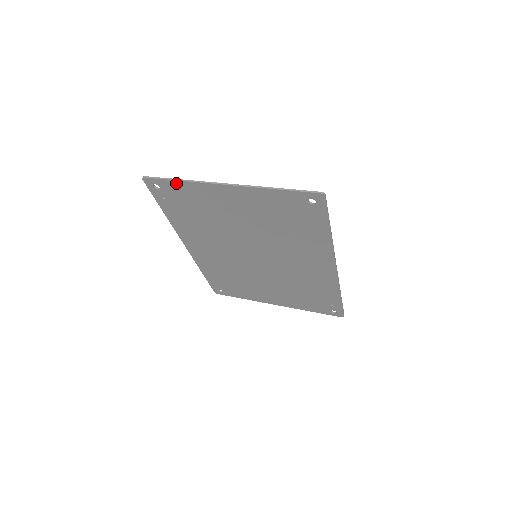
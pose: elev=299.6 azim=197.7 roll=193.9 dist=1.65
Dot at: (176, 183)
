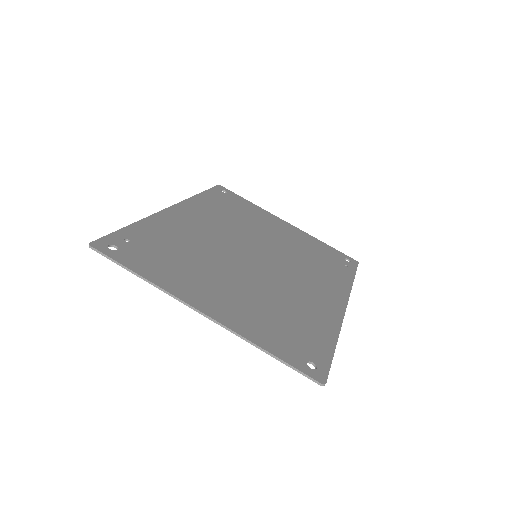
Dot at: (136, 271)
